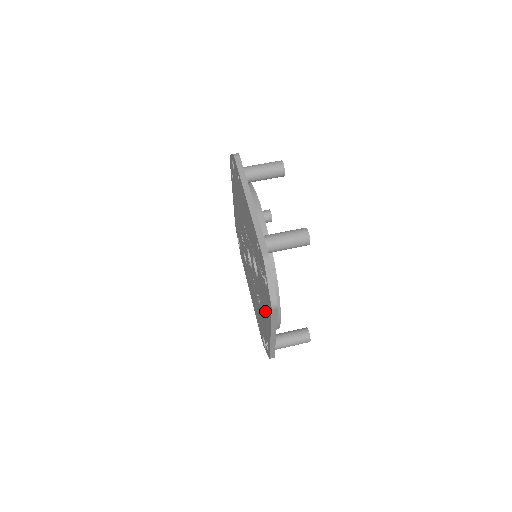
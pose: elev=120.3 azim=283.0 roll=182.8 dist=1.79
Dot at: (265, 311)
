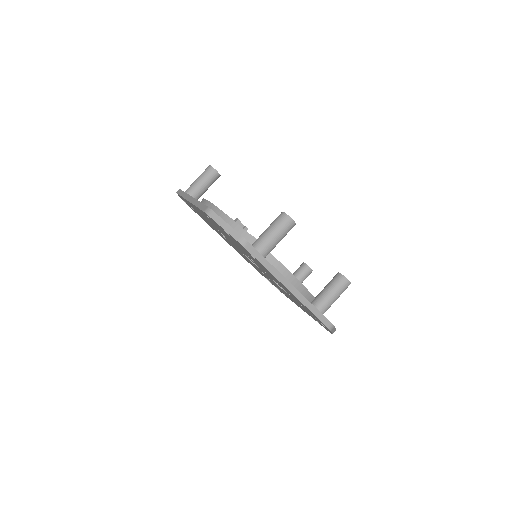
Dot at: occluded
